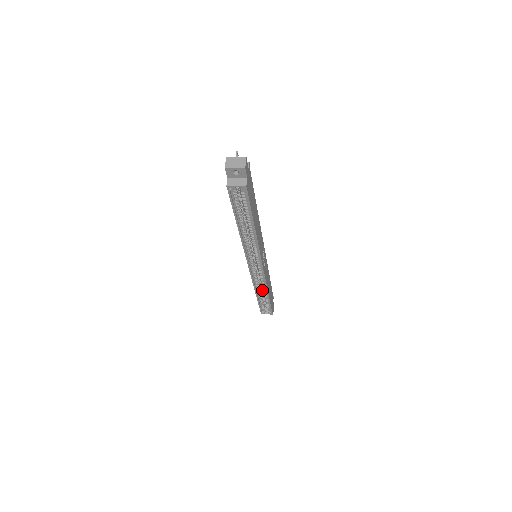
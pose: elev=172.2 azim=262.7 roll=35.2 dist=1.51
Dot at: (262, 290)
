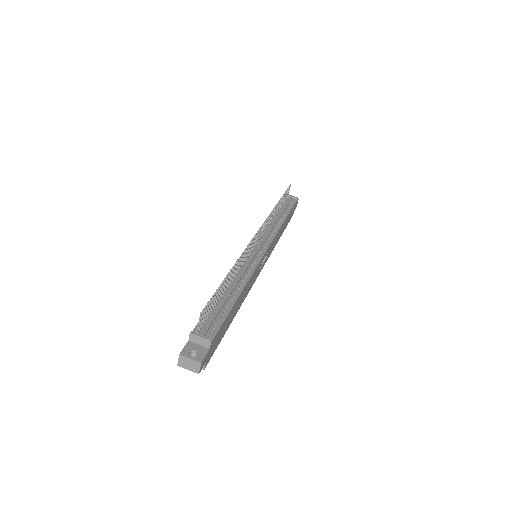
Dot at: occluded
